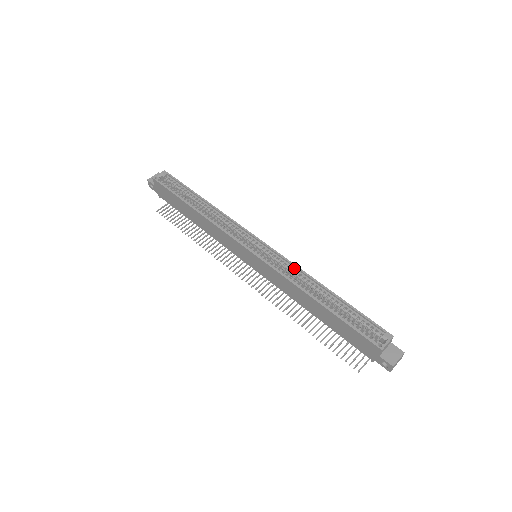
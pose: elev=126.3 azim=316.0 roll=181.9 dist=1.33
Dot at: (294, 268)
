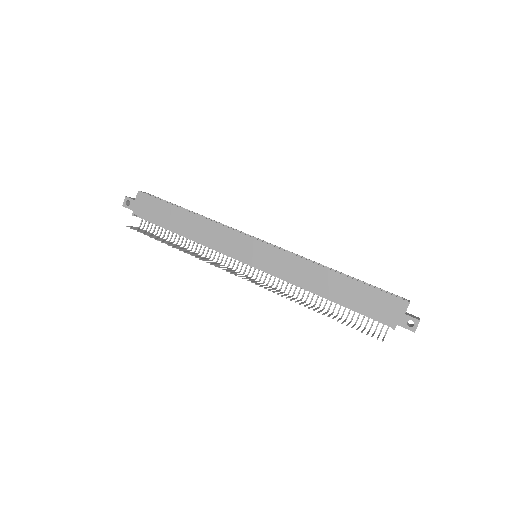
Dot at: occluded
